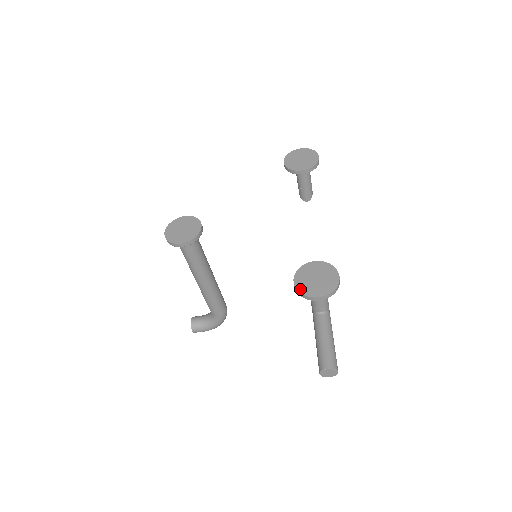
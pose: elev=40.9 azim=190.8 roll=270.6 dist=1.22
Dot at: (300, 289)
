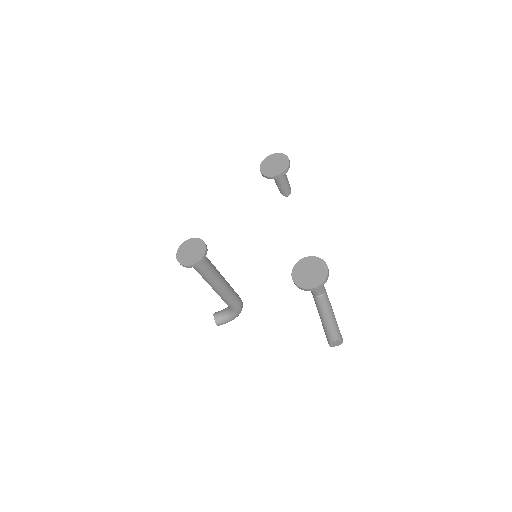
Dot at: (298, 284)
